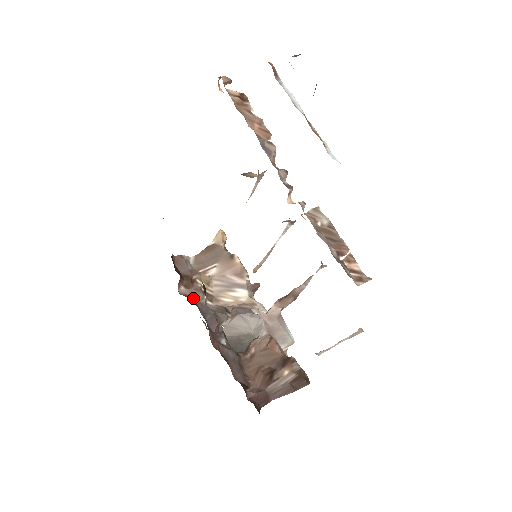
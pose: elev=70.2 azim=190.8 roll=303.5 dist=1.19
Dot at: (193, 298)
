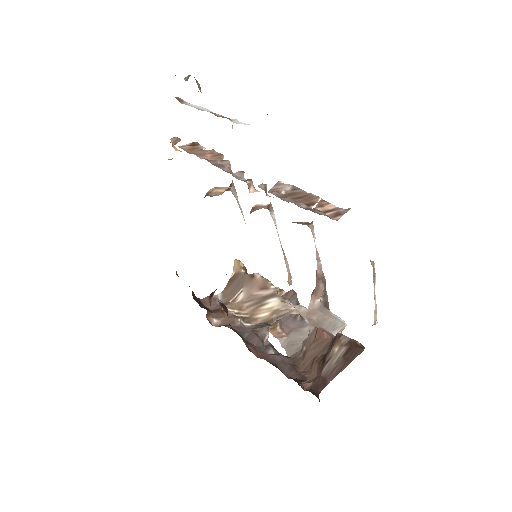
Dot at: (228, 325)
